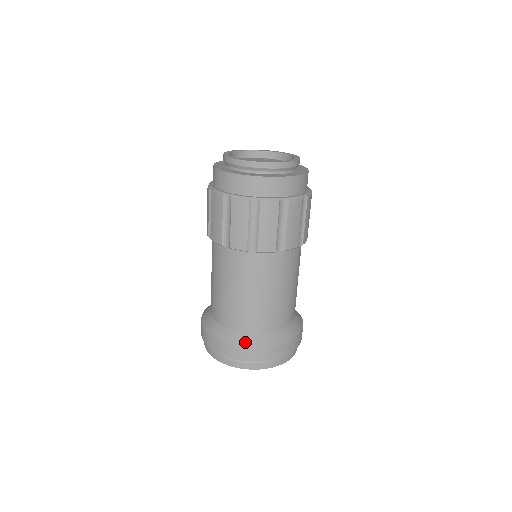
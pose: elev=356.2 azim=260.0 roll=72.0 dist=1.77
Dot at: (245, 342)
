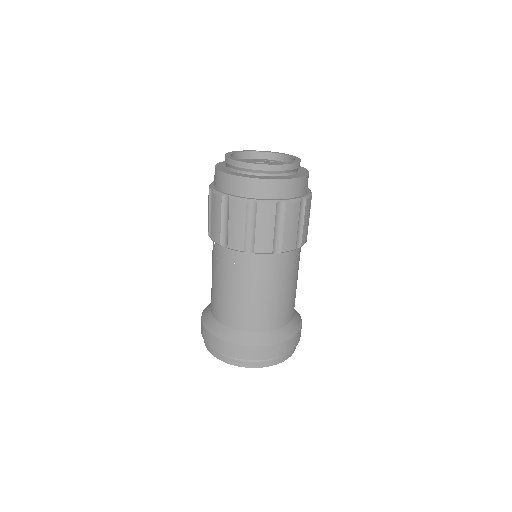
Dot at: (290, 334)
